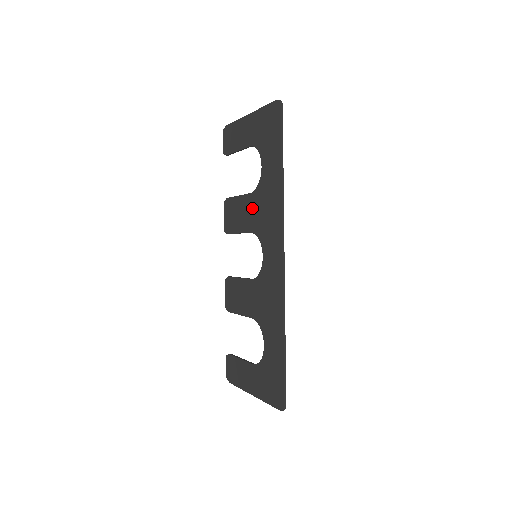
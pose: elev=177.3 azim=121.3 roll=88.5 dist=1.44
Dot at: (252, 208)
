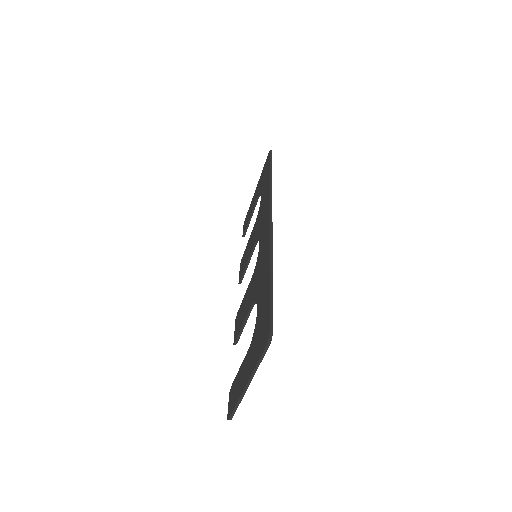
Dot at: (255, 230)
